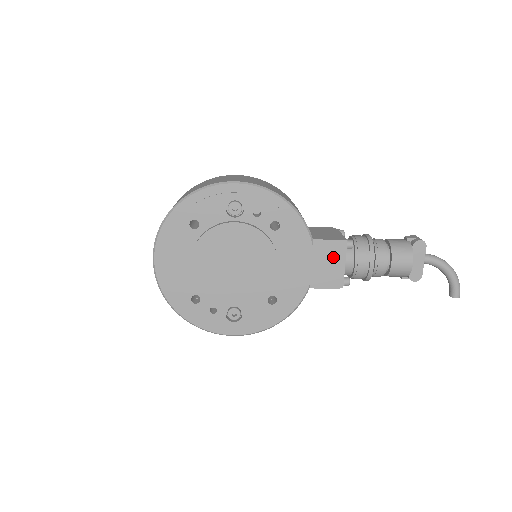
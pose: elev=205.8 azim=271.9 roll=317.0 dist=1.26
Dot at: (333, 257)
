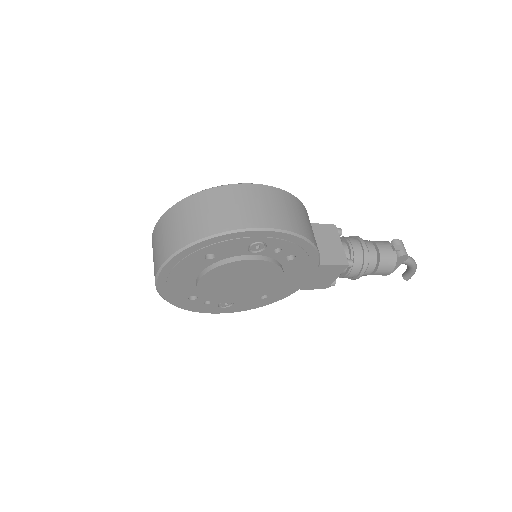
Dot at: (331, 274)
